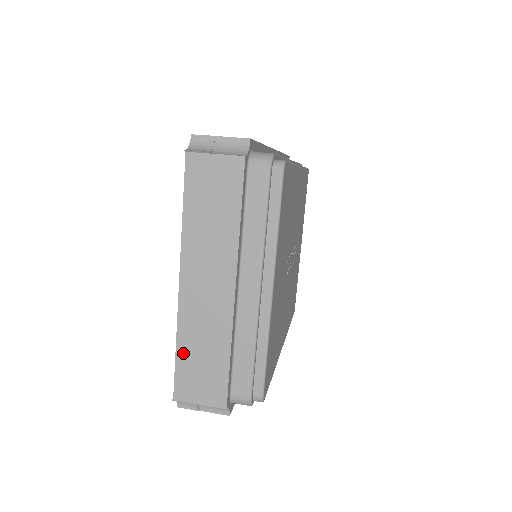
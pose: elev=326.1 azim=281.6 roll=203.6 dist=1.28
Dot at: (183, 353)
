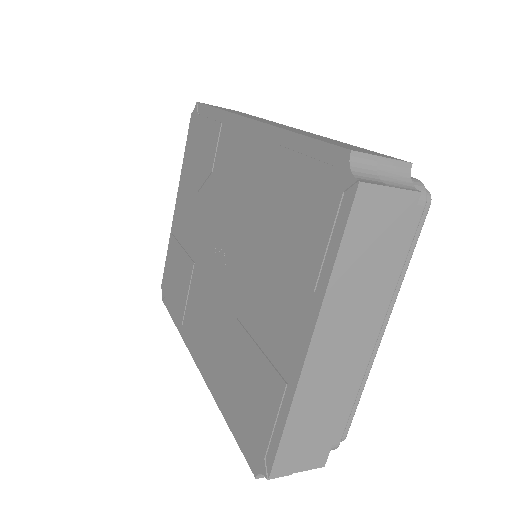
Dot at: (293, 426)
